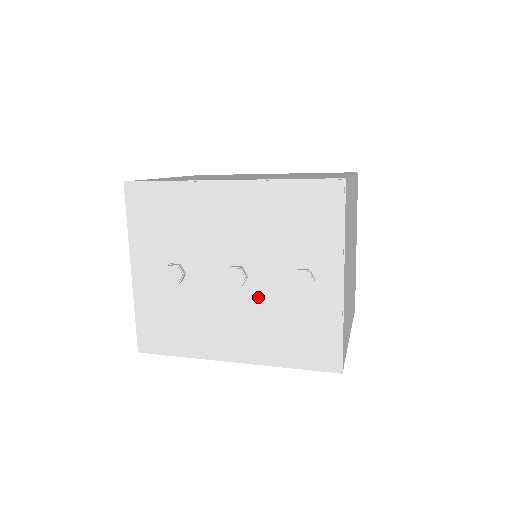
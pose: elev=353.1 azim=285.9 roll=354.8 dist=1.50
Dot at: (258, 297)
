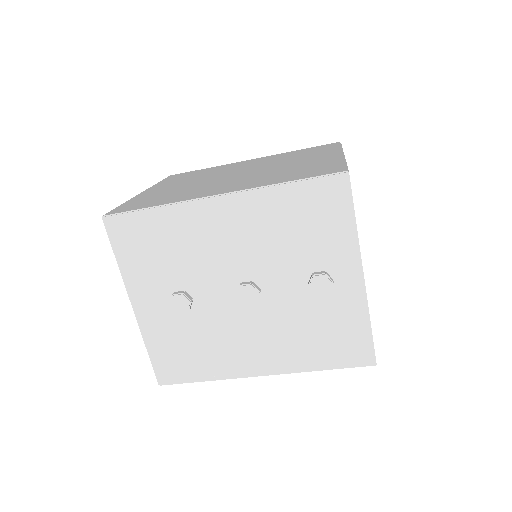
Dot at: (276, 309)
